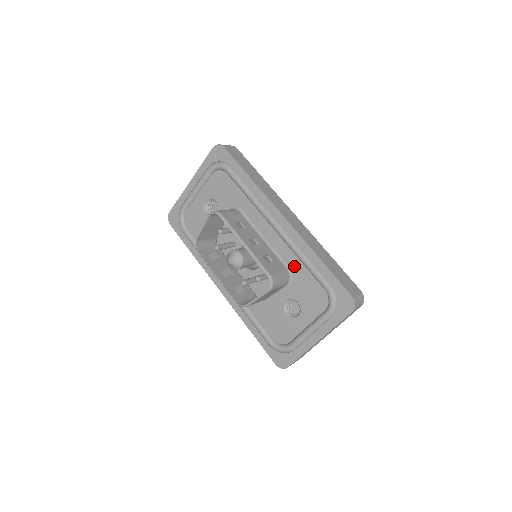
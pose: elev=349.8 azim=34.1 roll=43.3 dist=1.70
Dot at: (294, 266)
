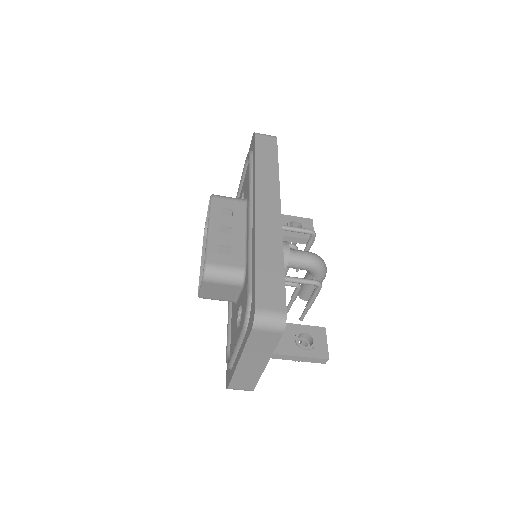
Dot at: occluded
